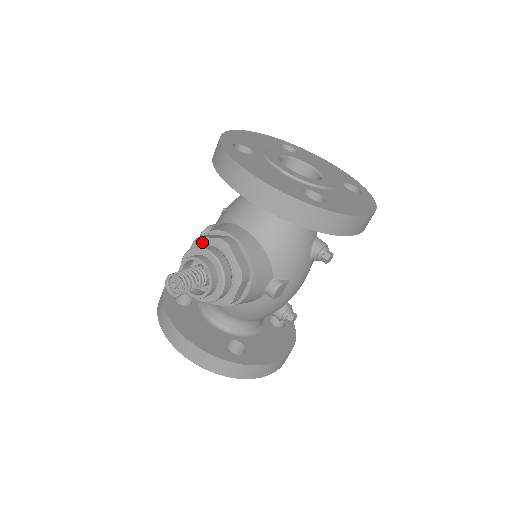
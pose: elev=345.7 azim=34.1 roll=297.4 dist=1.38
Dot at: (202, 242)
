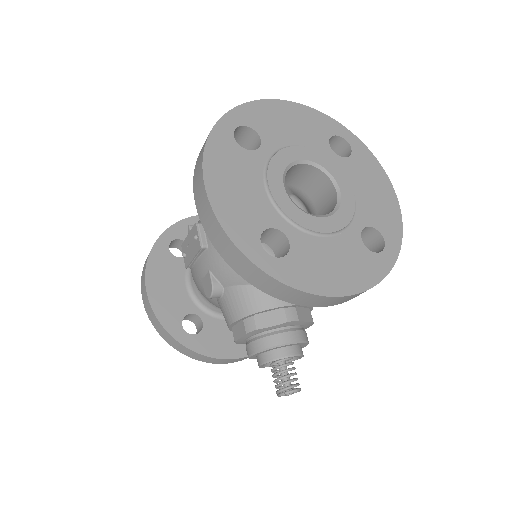
Dot at: (261, 331)
